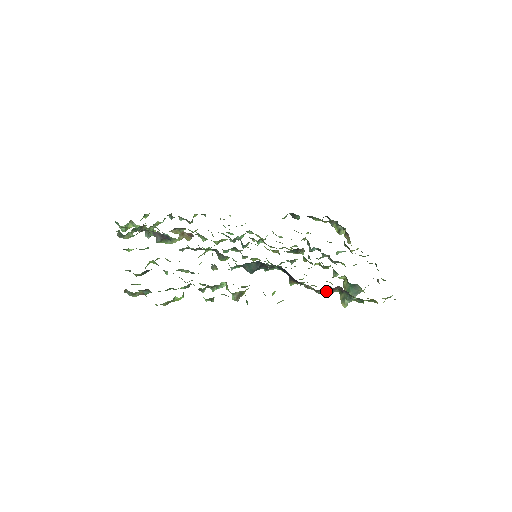
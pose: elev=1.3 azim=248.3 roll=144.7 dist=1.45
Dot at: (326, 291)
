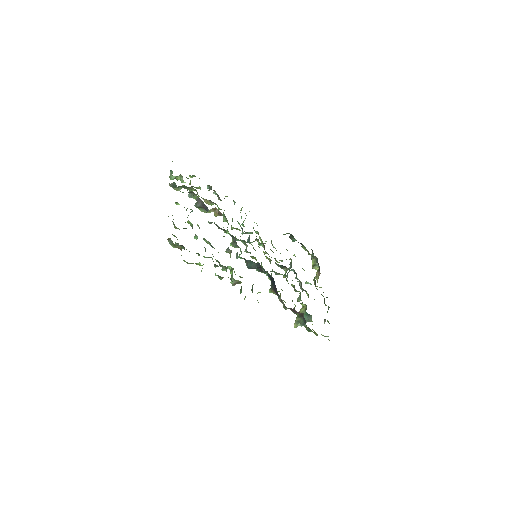
Dot at: (291, 310)
